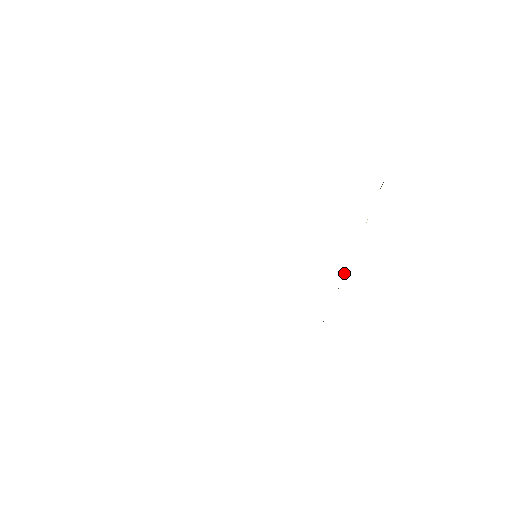
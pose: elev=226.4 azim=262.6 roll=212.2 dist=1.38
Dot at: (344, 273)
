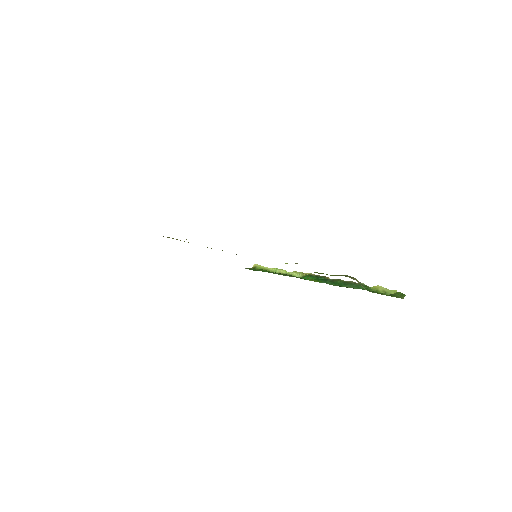
Dot at: (299, 273)
